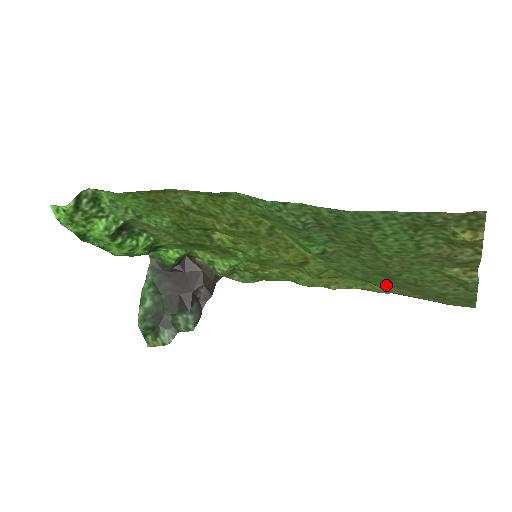
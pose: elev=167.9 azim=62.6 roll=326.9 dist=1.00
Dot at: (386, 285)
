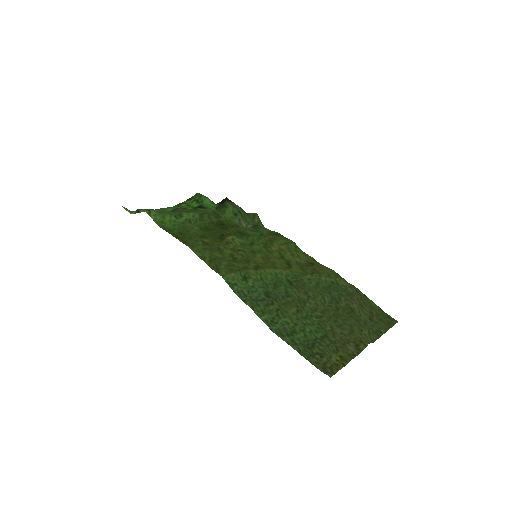
Dot at: (344, 290)
